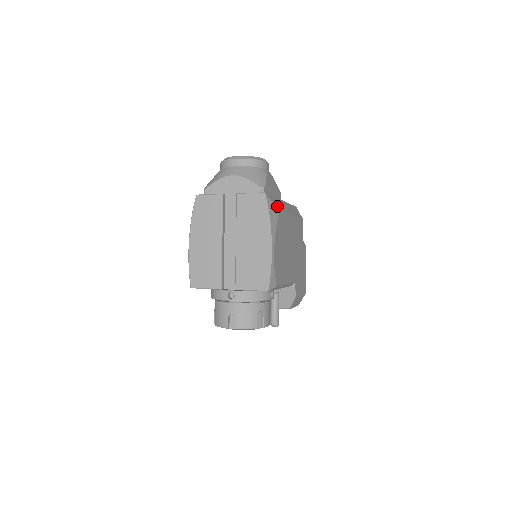
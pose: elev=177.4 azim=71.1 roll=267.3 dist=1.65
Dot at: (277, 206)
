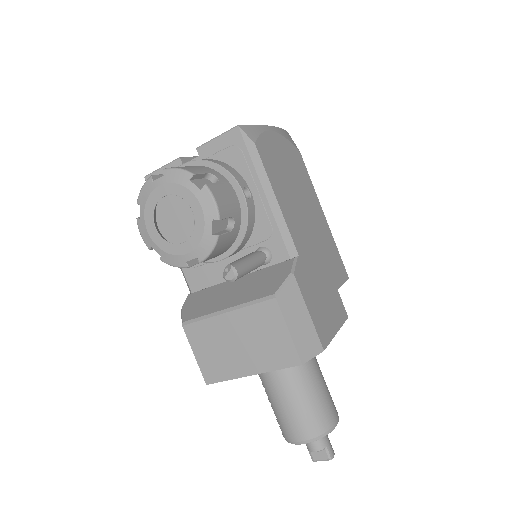
Dot at: occluded
